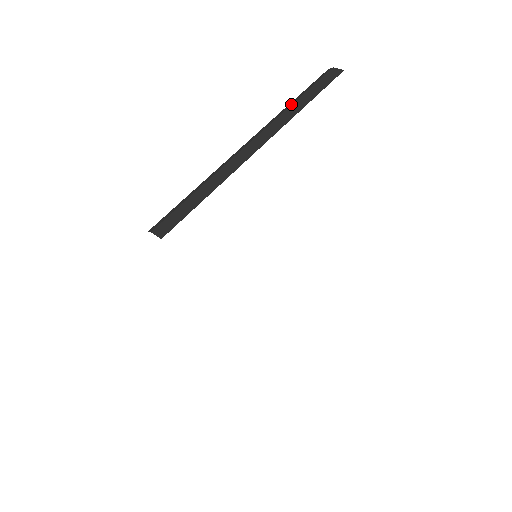
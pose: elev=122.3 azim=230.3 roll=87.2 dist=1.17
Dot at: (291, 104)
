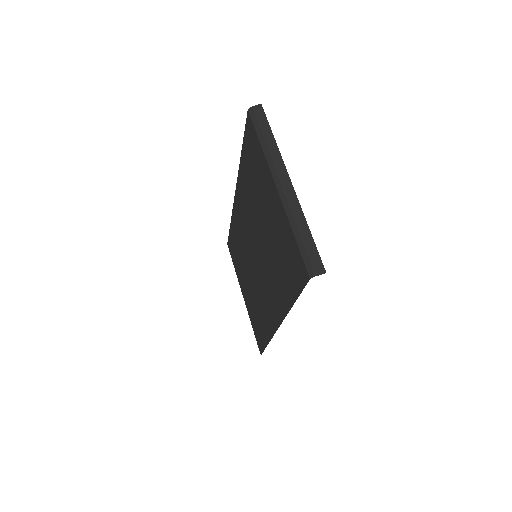
Dot at: (266, 147)
